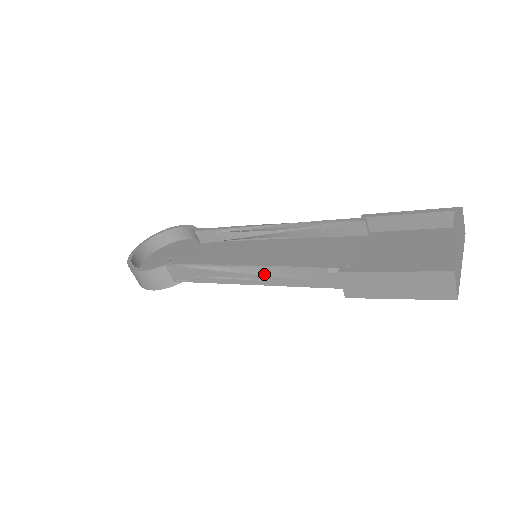
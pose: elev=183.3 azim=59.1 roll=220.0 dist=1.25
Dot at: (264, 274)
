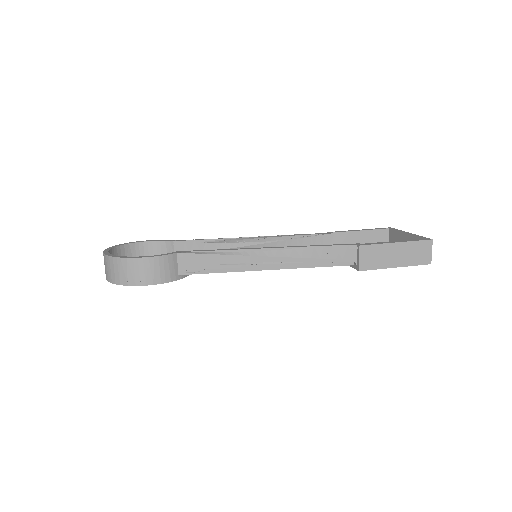
Dot at: (290, 256)
